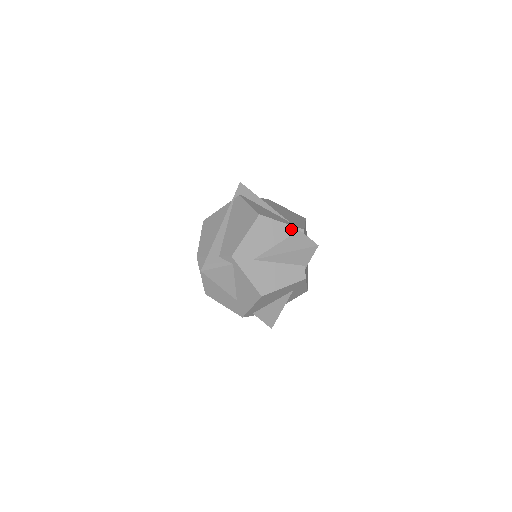
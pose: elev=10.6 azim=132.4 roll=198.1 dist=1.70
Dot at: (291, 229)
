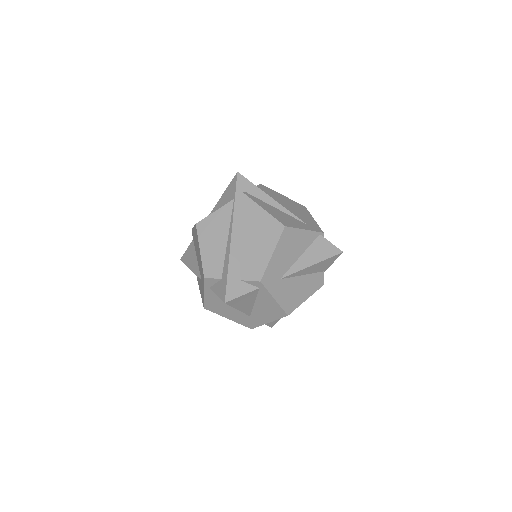
Dot at: (313, 235)
